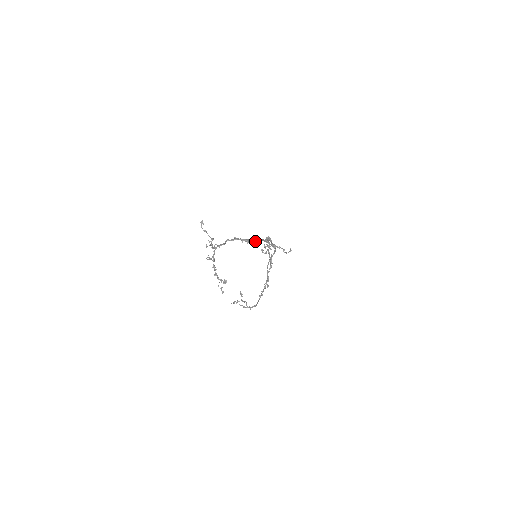
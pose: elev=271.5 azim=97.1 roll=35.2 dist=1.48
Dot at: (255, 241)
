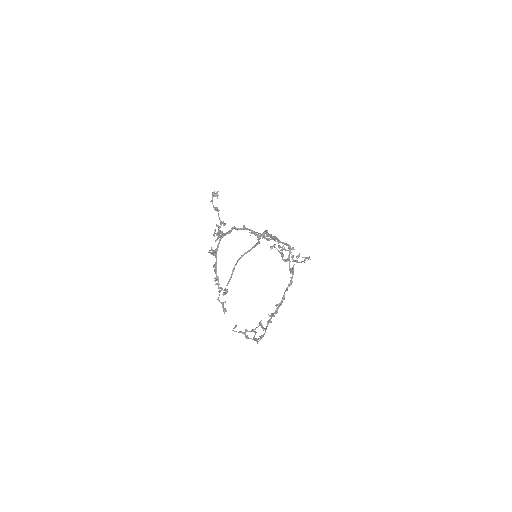
Dot at: occluded
